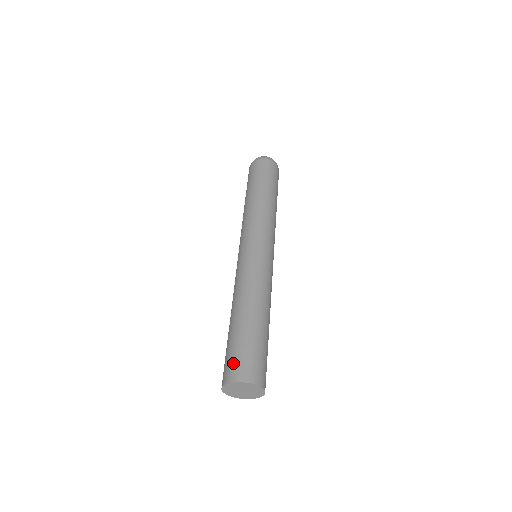
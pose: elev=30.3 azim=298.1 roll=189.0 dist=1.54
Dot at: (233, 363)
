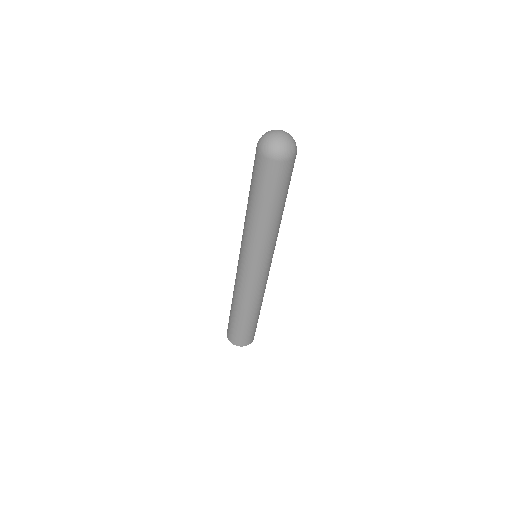
Dot at: (243, 339)
